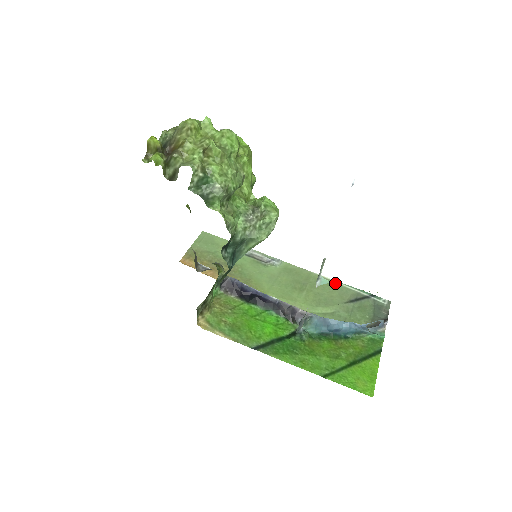
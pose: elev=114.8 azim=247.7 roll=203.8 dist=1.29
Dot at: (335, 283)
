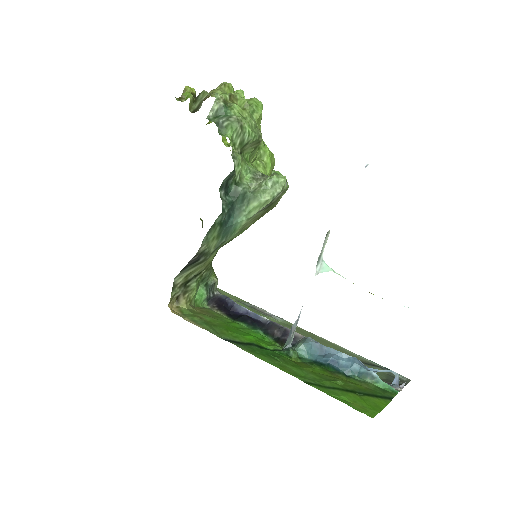
Dot at: (338, 274)
